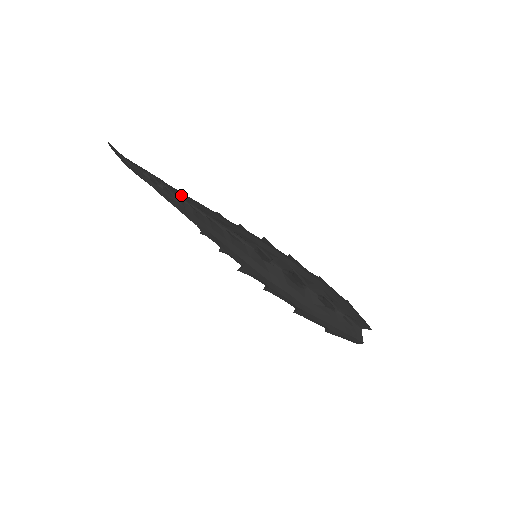
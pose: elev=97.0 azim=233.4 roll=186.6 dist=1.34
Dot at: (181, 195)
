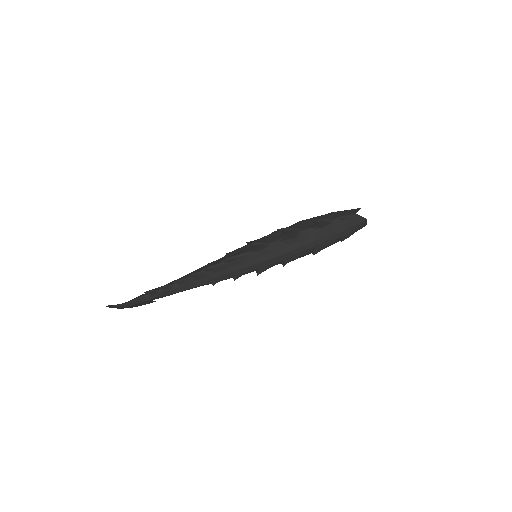
Dot at: occluded
